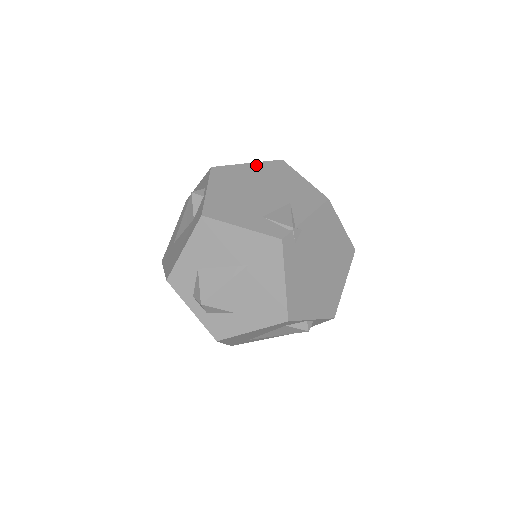
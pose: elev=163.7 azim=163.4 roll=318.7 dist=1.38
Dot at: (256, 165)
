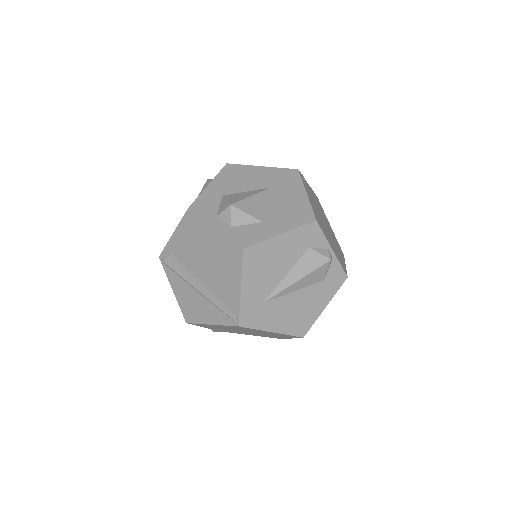
Dot at: occluded
